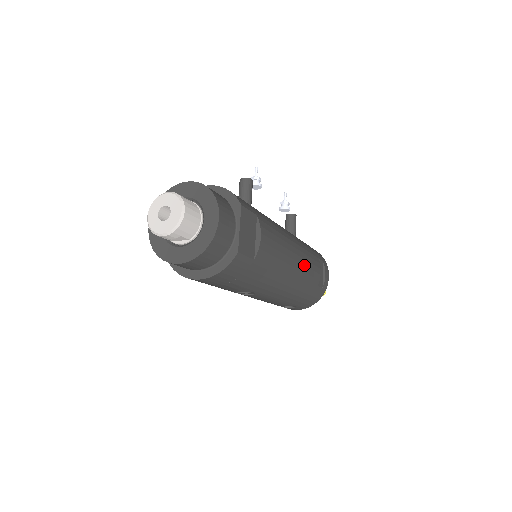
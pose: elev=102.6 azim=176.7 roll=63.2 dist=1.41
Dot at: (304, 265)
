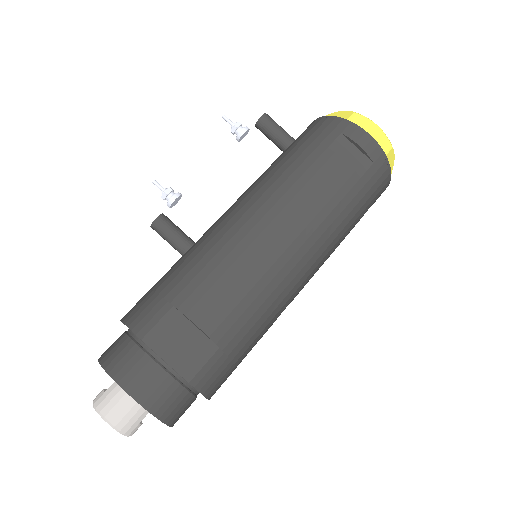
Dot at: (303, 214)
